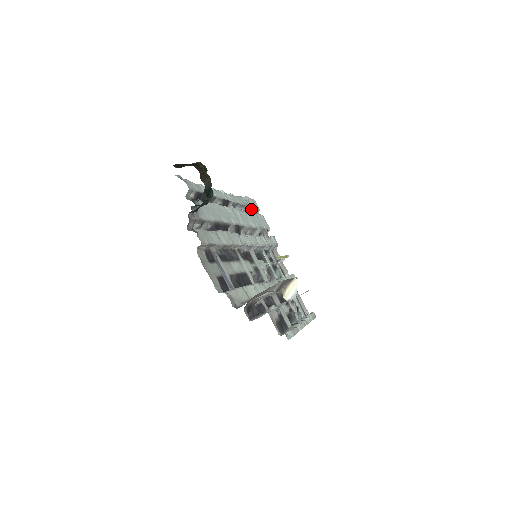
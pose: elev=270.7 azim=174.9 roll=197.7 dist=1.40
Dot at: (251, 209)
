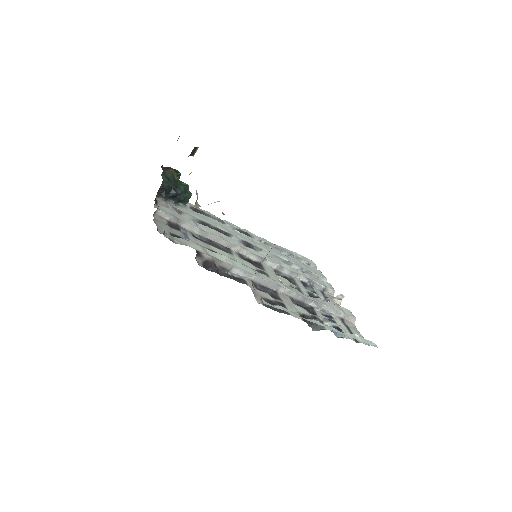
Dot at: occluded
